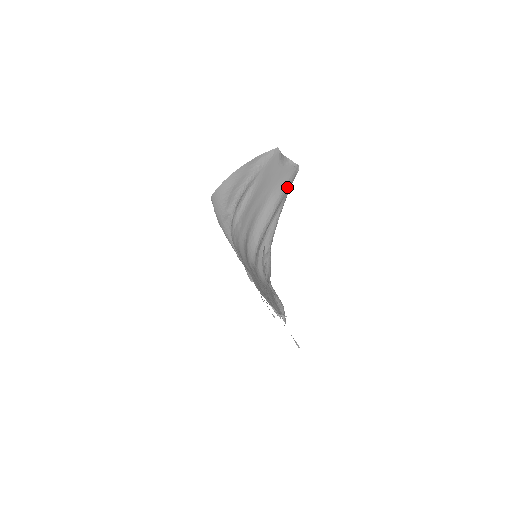
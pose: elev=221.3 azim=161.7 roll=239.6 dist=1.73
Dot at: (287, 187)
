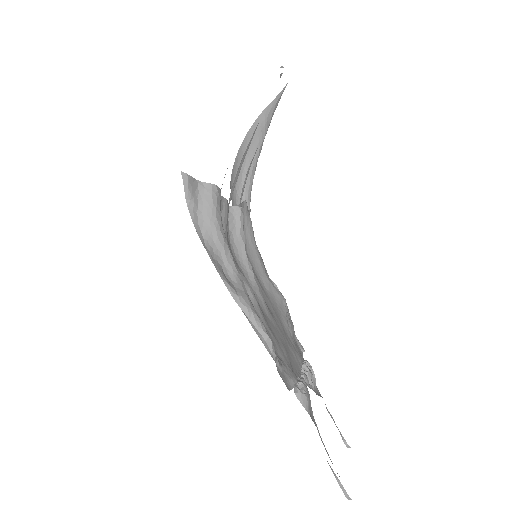
Dot at: occluded
